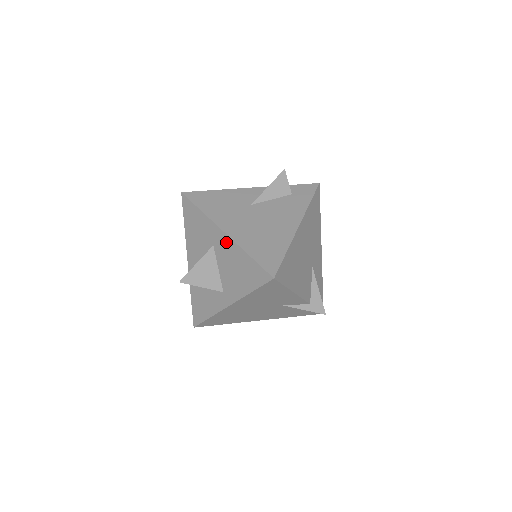
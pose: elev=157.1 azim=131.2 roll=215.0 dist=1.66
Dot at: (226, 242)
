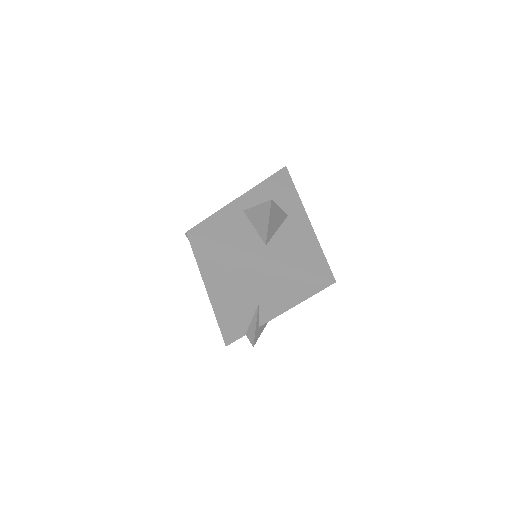
Dot at: (306, 226)
